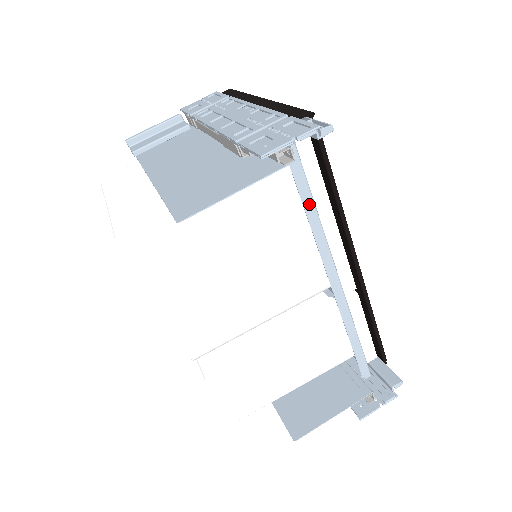
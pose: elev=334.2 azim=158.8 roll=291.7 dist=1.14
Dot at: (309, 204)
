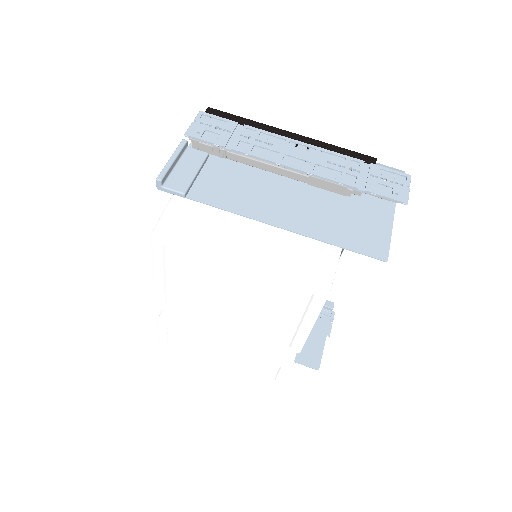
Dot at: occluded
